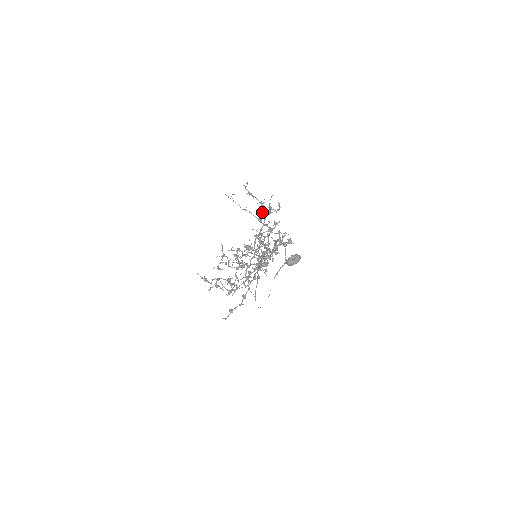
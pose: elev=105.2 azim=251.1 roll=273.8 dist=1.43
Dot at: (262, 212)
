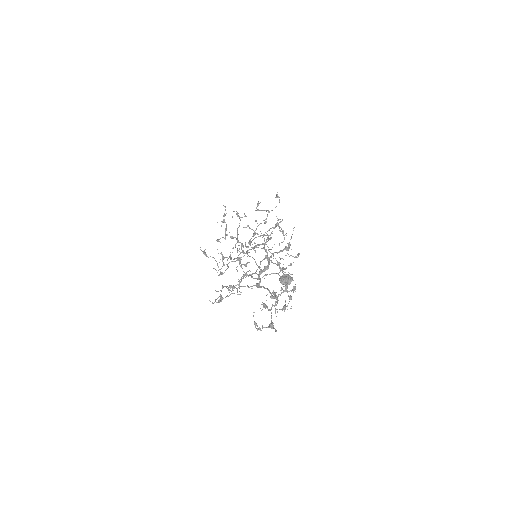
Dot at: occluded
